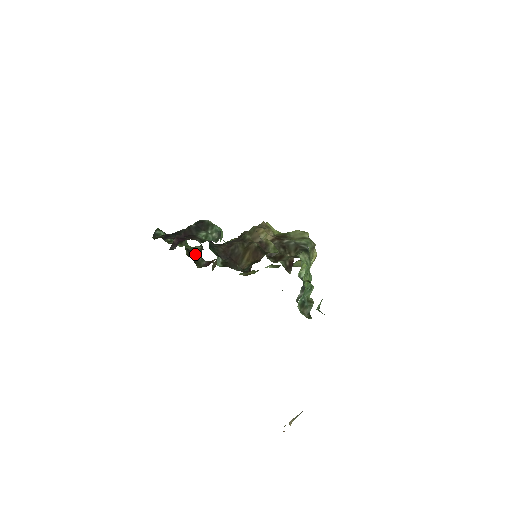
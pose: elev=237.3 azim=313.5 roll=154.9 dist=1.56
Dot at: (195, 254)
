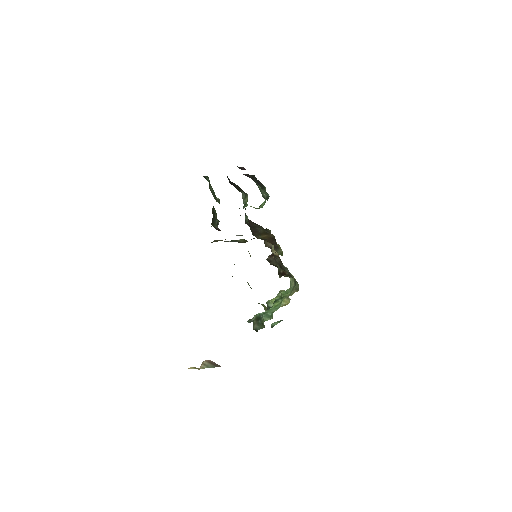
Dot at: (215, 217)
